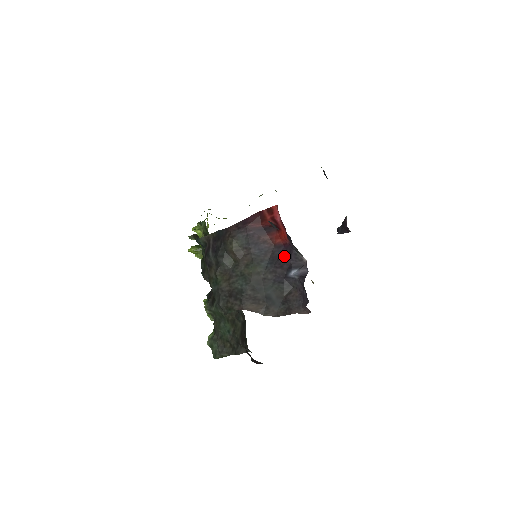
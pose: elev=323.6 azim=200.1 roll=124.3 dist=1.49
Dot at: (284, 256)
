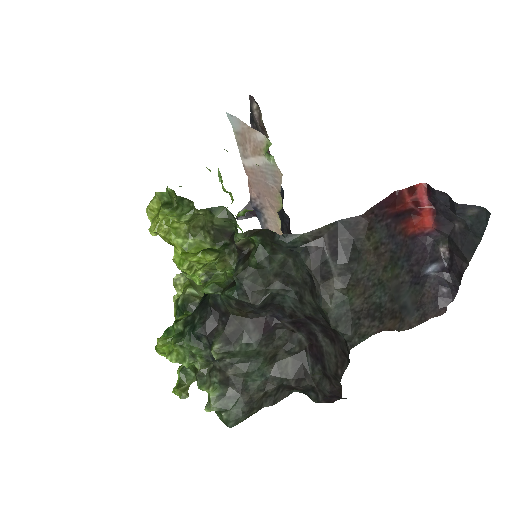
Dot at: (421, 249)
